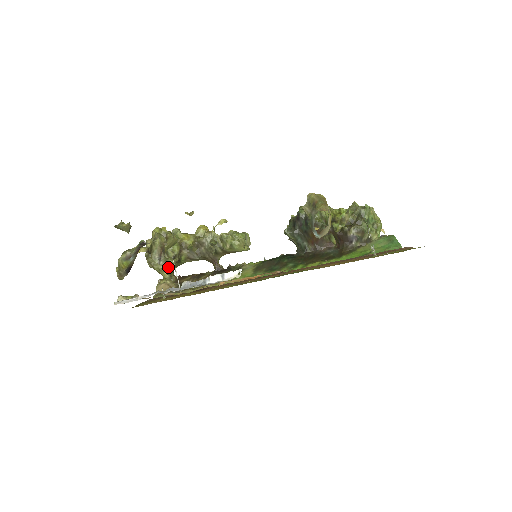
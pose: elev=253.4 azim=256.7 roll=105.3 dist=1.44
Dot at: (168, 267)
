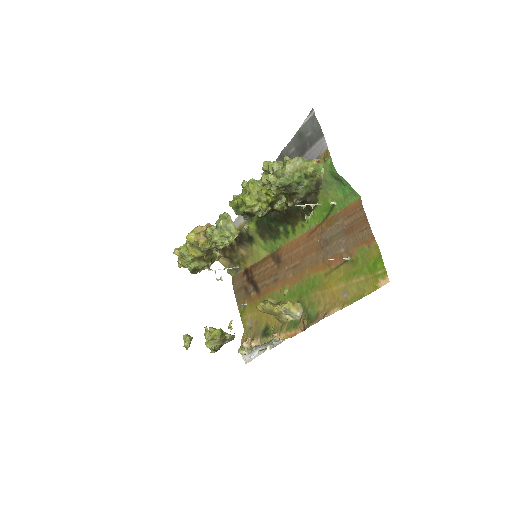
Dot at: occluded
